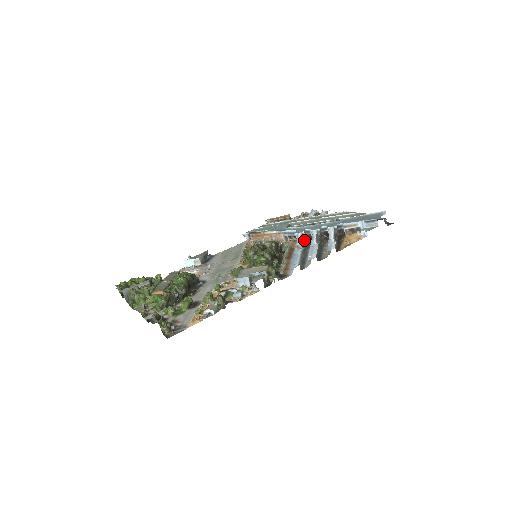
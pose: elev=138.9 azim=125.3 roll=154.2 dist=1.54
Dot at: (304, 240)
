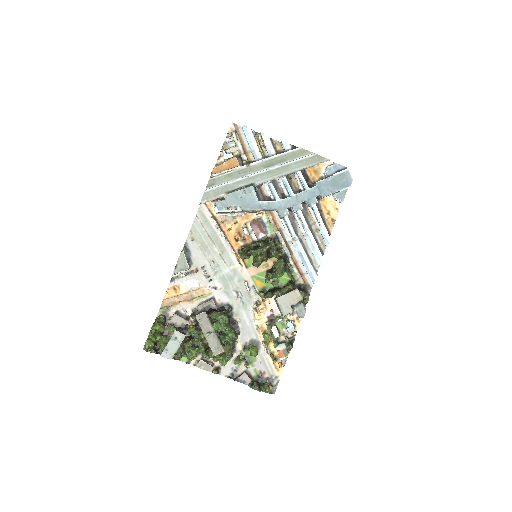
Dot at: occluded
